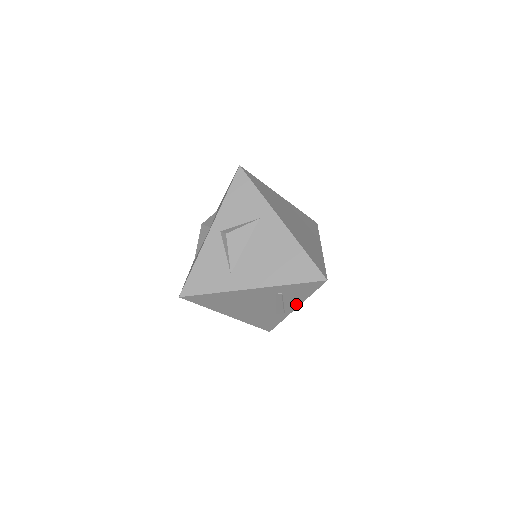
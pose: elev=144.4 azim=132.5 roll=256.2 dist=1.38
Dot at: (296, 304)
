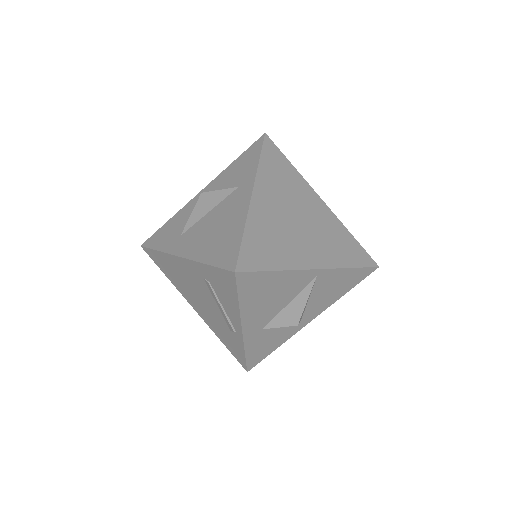
Dot at: (237, 318)
